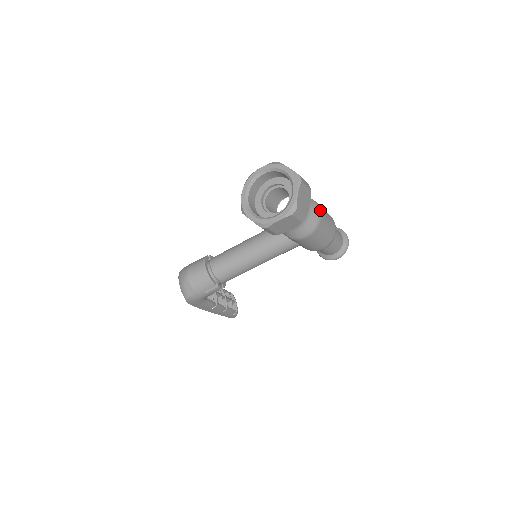
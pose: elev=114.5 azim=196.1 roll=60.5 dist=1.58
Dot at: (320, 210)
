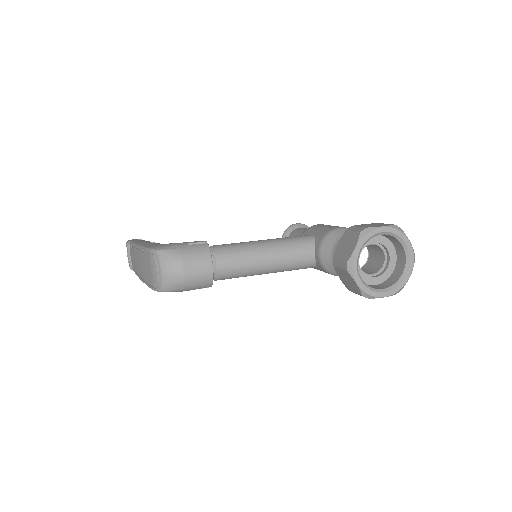
Dot at: occluded
